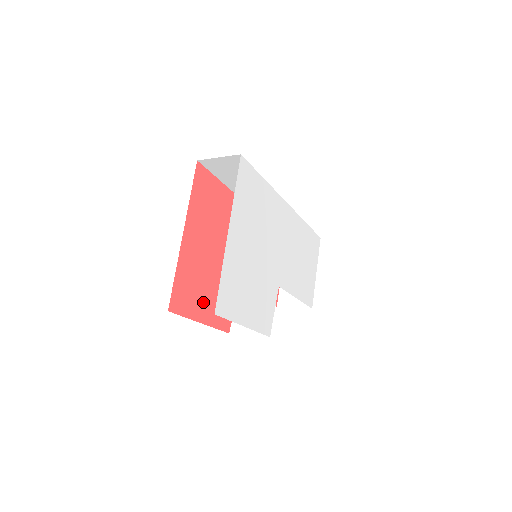
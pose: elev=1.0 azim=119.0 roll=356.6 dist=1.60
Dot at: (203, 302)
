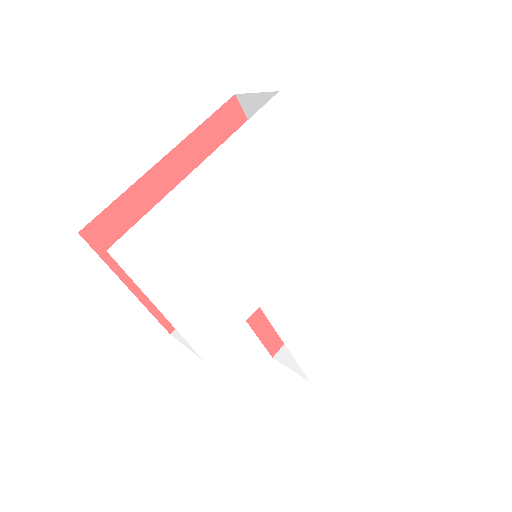
Dot at: occluded
